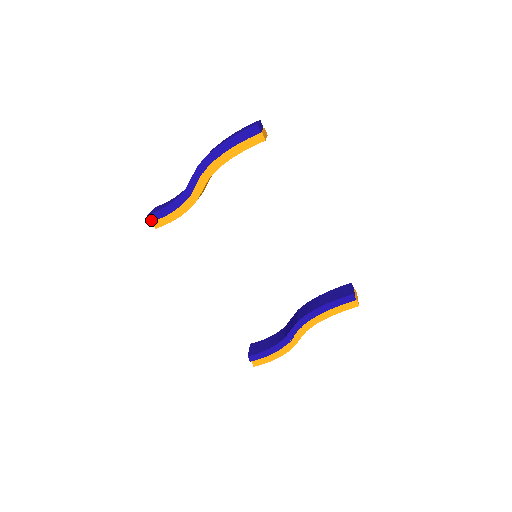
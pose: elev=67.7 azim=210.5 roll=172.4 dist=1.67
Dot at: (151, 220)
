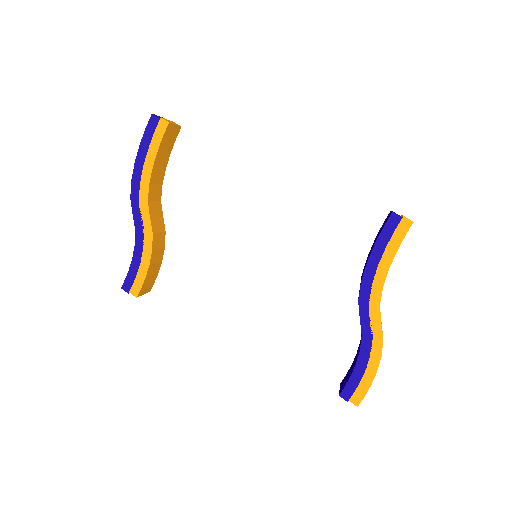
Dot at: (127, 291)
